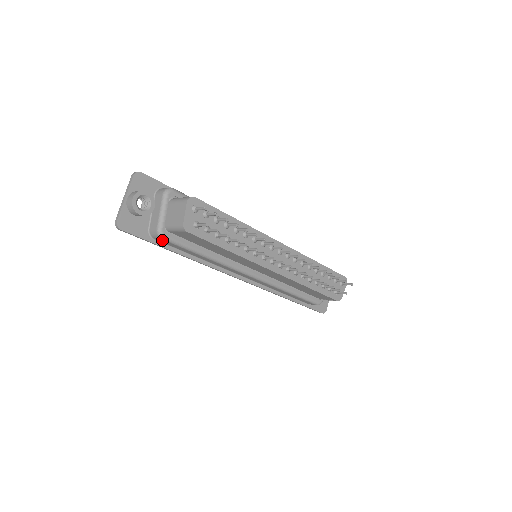
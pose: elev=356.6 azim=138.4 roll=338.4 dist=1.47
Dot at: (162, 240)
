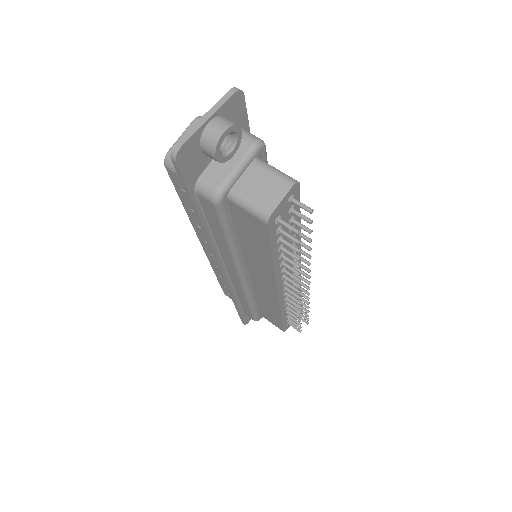
Dot at: (209, 203)
